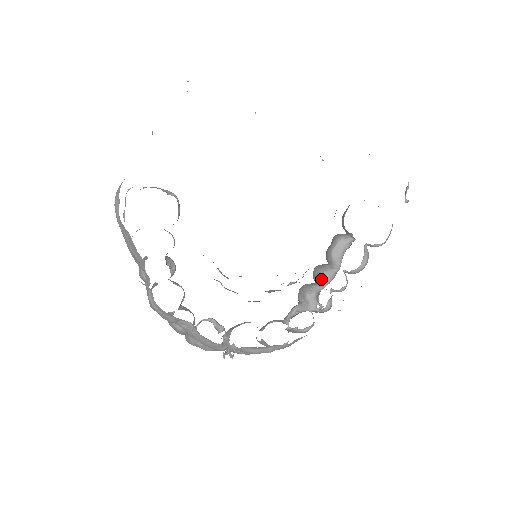
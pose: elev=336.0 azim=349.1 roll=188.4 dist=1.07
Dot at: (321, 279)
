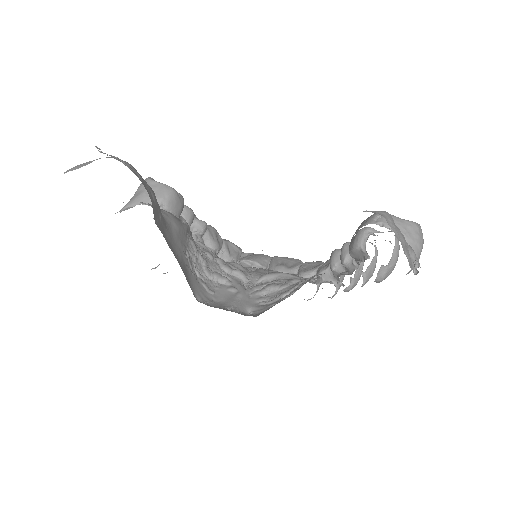
Dot at: (342, 265)
